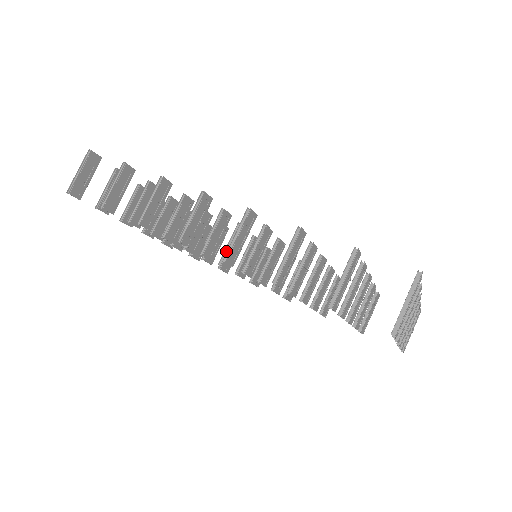
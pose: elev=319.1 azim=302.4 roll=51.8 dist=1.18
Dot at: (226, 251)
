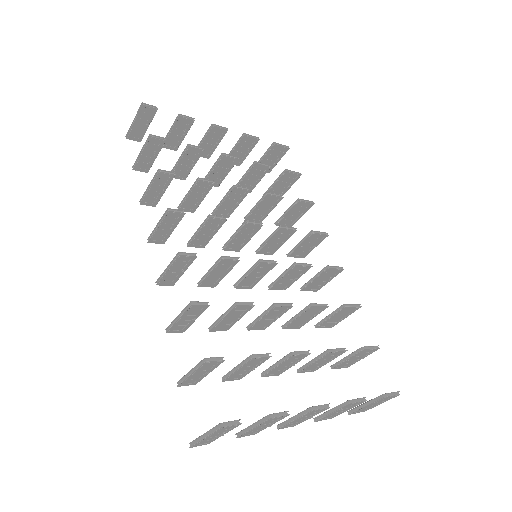
Dot at: (159, 277)
